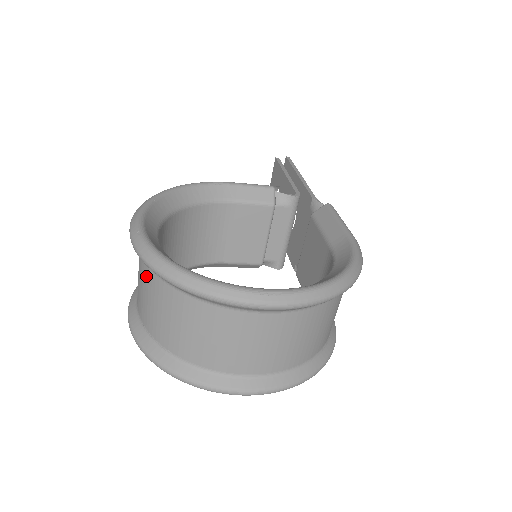
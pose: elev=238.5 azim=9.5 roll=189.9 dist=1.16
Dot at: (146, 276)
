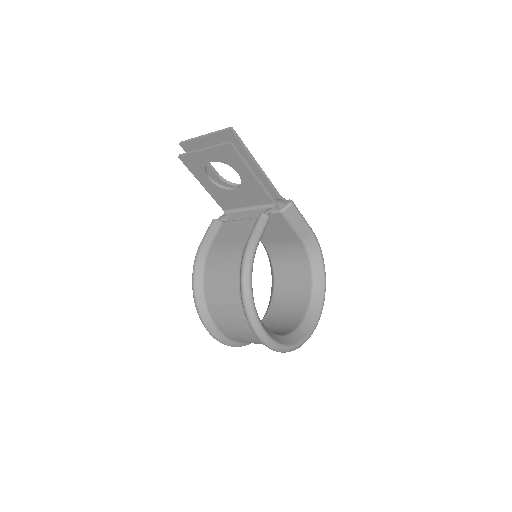
Dot at: occluded
